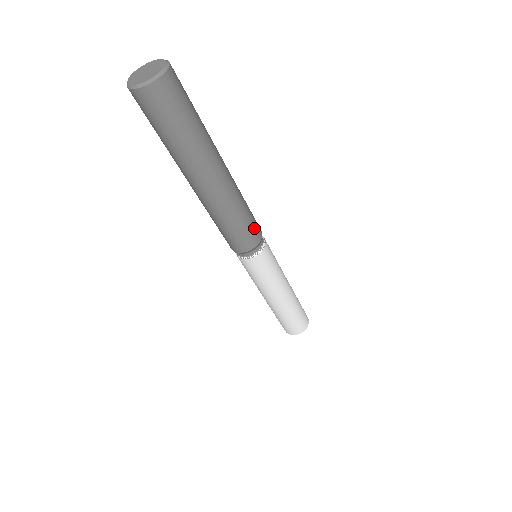
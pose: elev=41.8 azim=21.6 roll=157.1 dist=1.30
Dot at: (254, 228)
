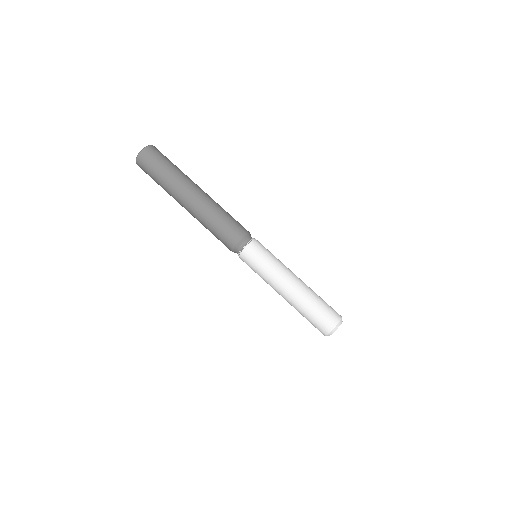
Dot at: (238, 225)
